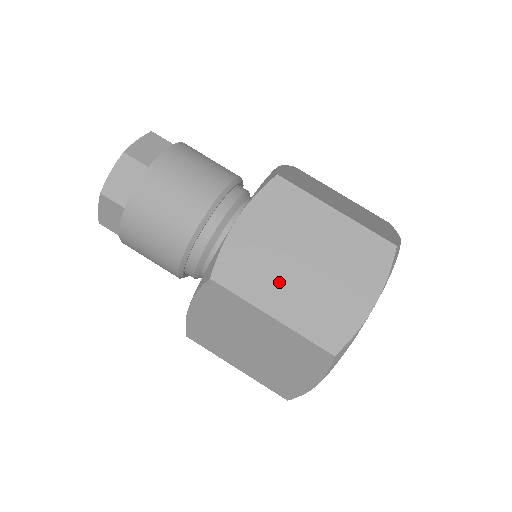
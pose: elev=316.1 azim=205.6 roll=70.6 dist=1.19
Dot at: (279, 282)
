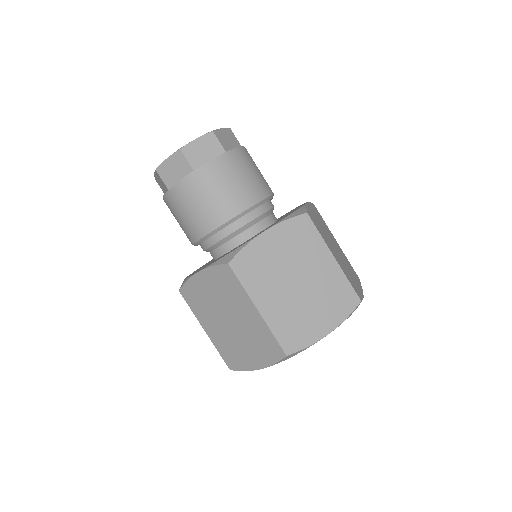
Dot at: (331, 246)
